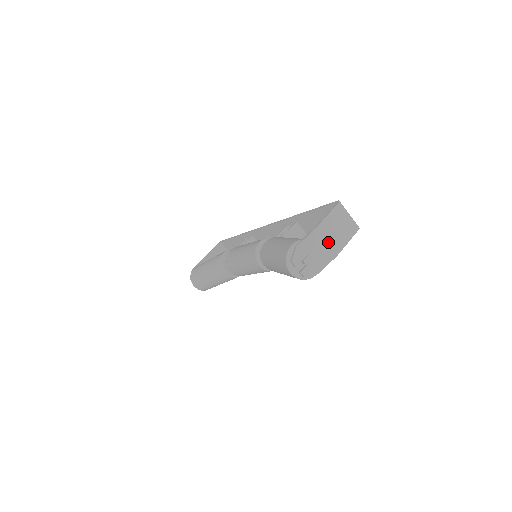
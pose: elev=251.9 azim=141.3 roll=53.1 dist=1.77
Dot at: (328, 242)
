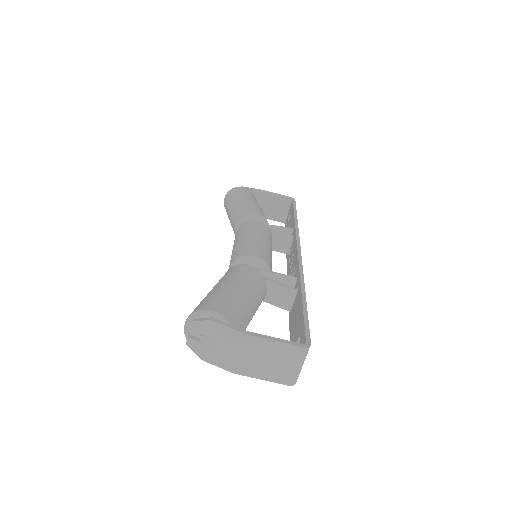
Dot at: (242, 356)
